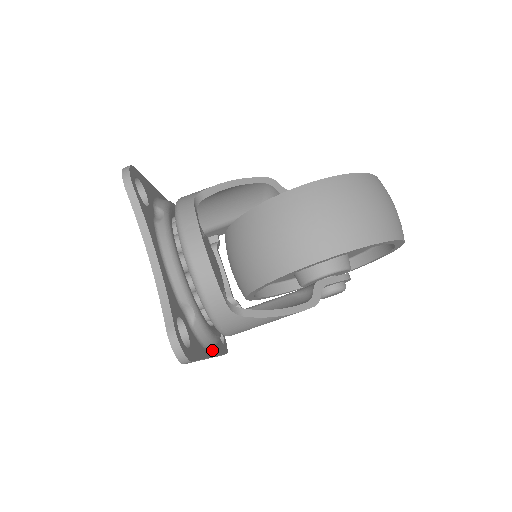
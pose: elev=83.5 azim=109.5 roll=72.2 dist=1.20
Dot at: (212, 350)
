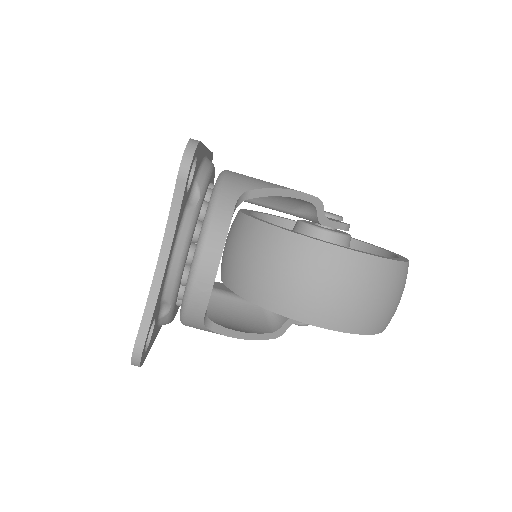
Dot at: occluded
